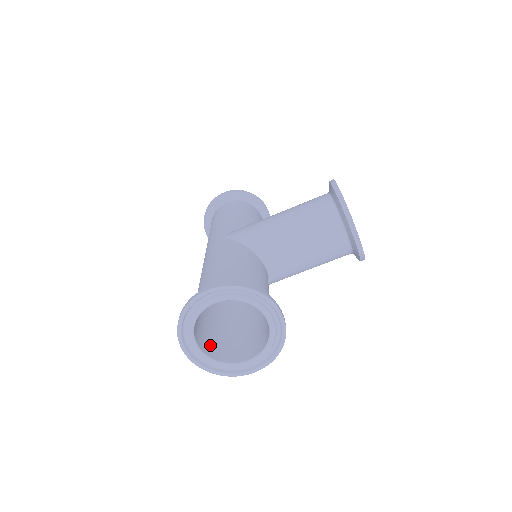
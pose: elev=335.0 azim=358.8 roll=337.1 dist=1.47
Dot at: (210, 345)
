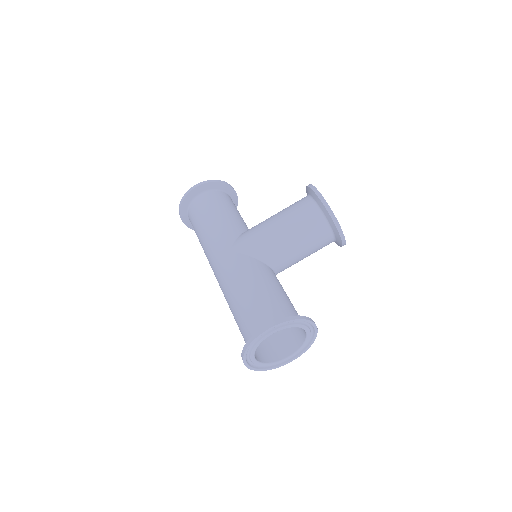
Dot at: (258, 351)
